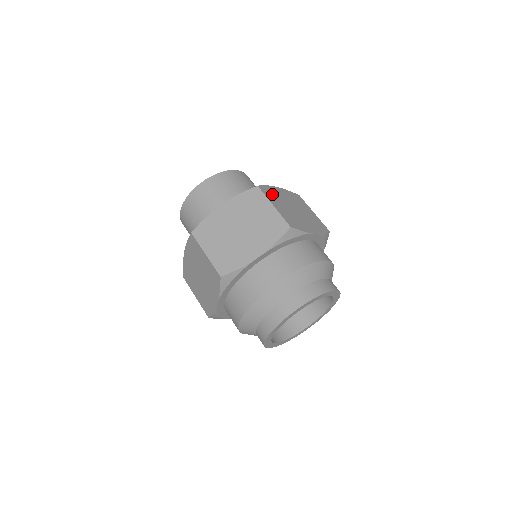
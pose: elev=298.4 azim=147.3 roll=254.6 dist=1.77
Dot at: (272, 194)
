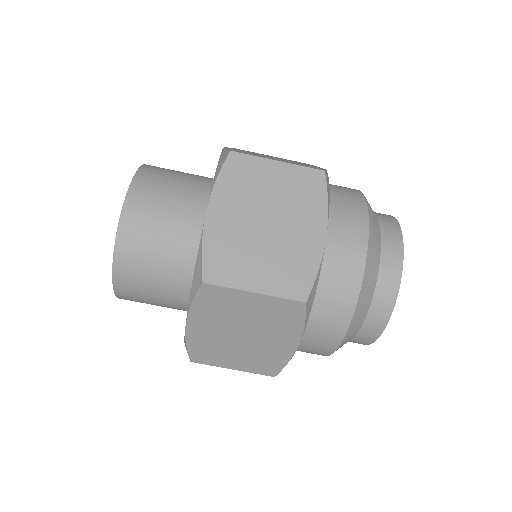
Dot at: (225, 257)
